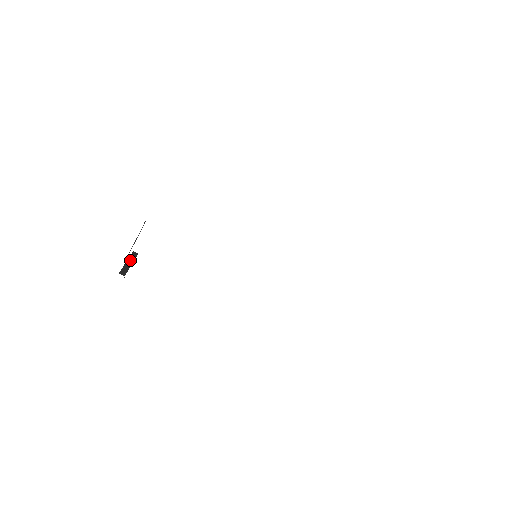
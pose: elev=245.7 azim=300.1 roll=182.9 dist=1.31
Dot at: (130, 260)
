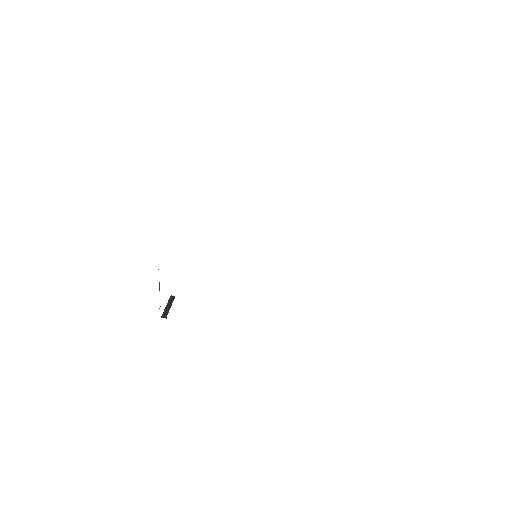
Dot at: (169, 304)
